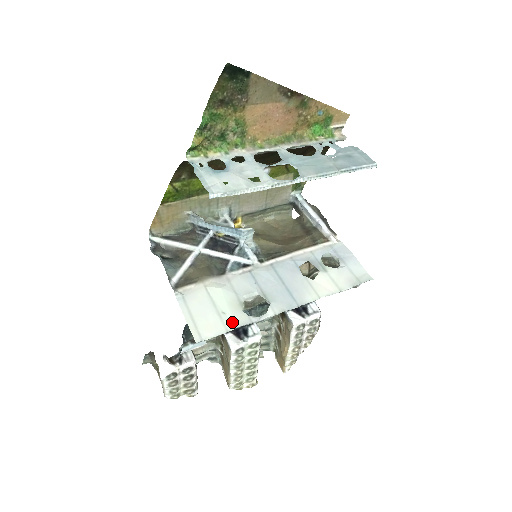
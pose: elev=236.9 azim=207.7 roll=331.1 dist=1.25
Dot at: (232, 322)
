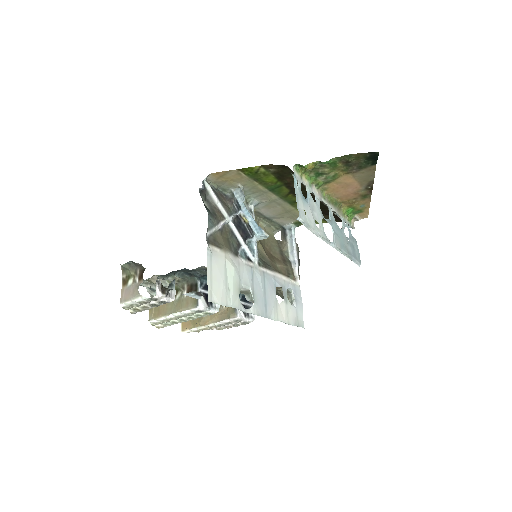
Dot at: (231, 301)
